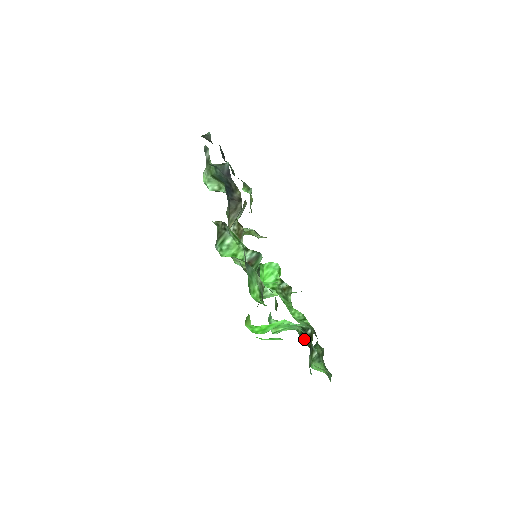
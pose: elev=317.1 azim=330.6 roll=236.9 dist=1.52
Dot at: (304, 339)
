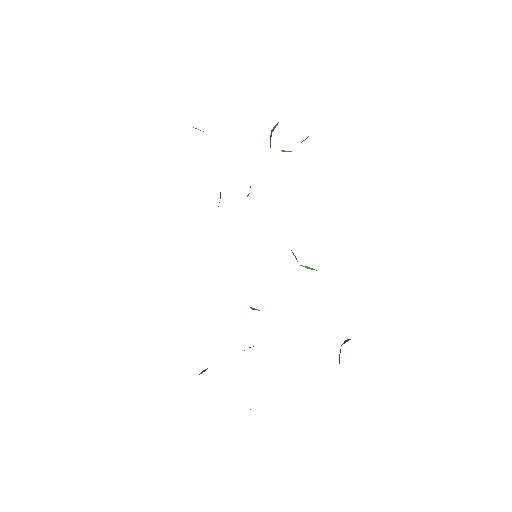
Dot at: occluded
